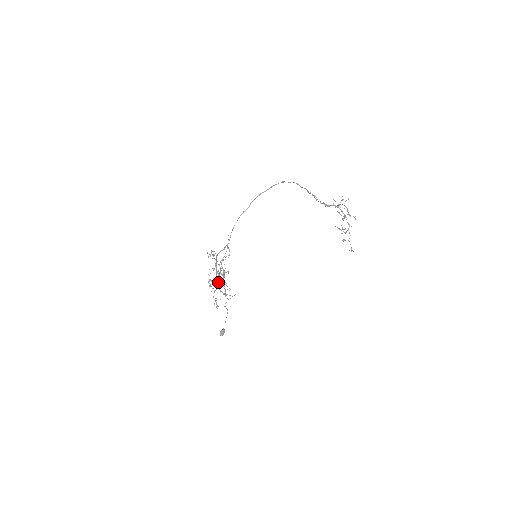
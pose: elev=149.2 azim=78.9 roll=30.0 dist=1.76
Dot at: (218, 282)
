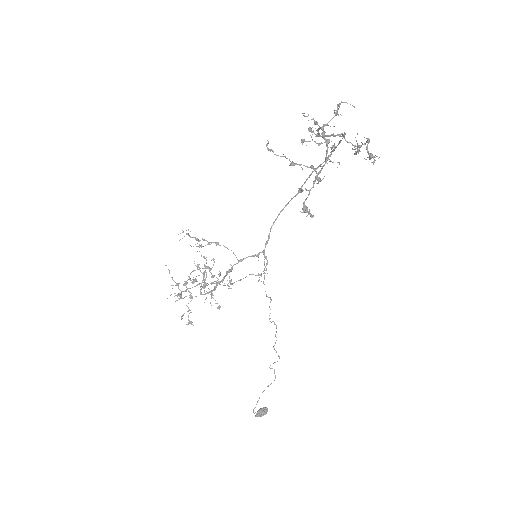
Dot at: (201, 285)
